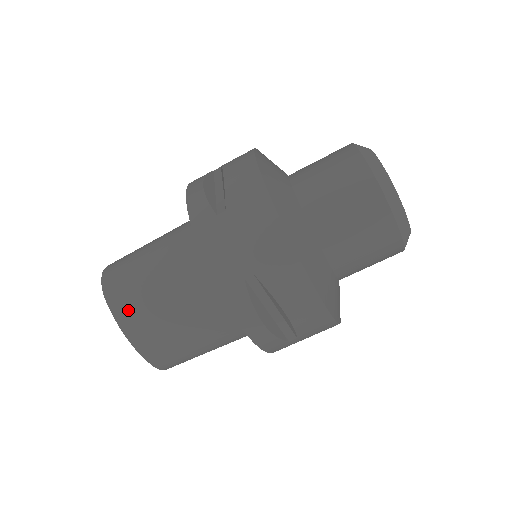
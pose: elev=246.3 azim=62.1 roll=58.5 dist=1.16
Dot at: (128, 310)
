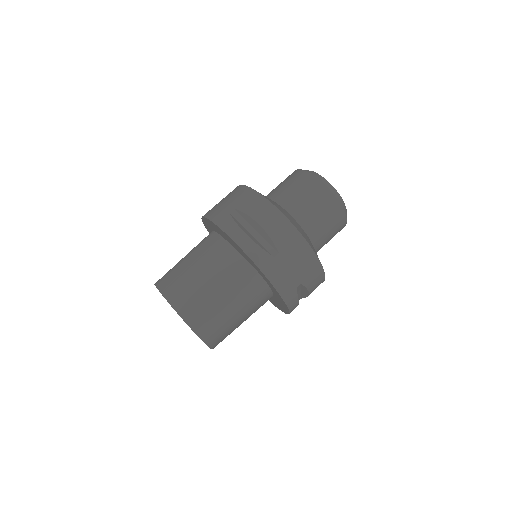
Dot at: (169, 283)
